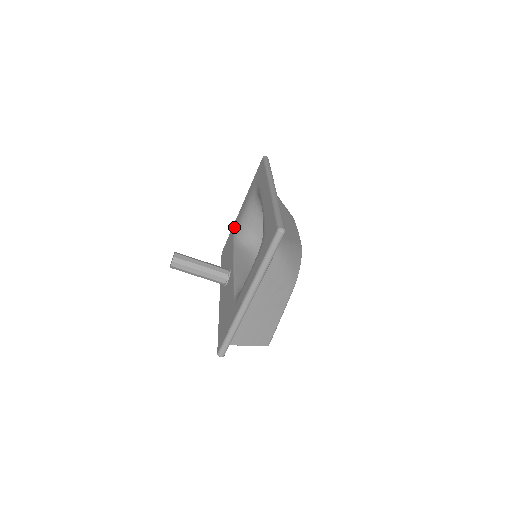
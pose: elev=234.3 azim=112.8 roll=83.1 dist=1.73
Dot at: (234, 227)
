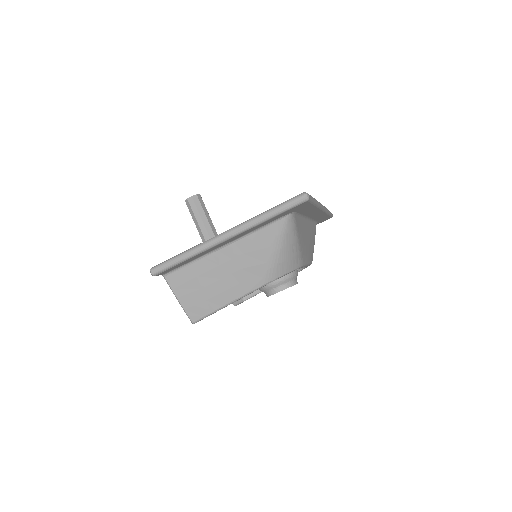
Dot at: occluded
